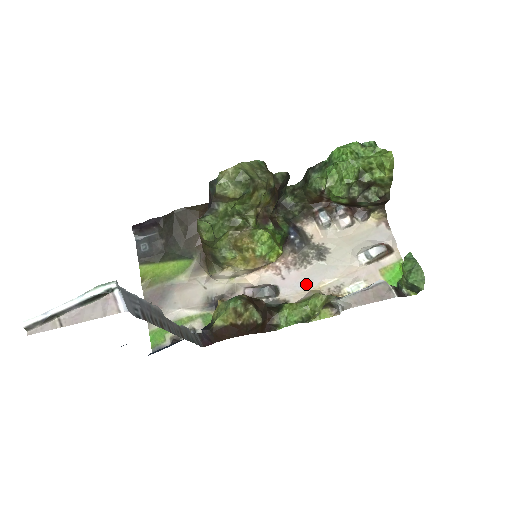
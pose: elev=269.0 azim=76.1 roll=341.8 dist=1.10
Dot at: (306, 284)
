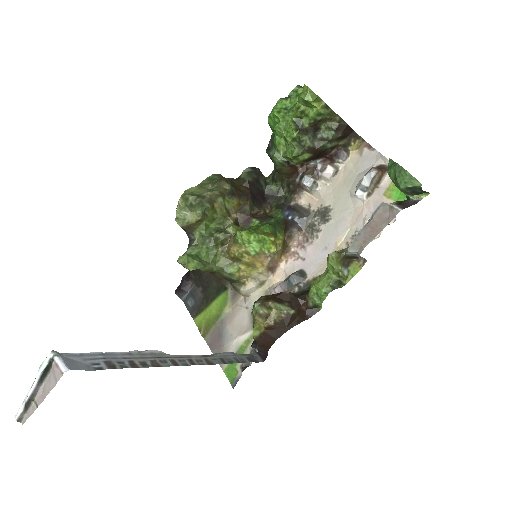
Dot at: (325, 252)
